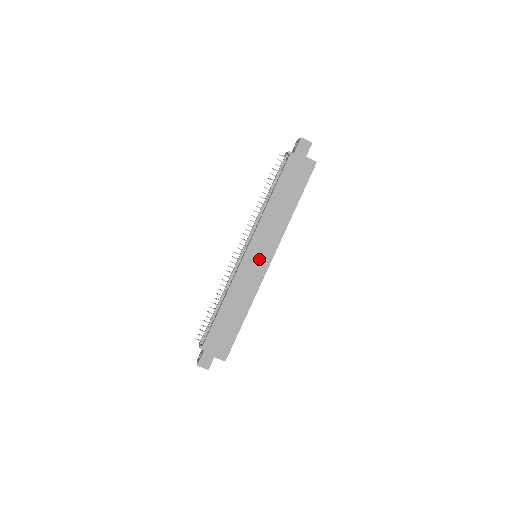
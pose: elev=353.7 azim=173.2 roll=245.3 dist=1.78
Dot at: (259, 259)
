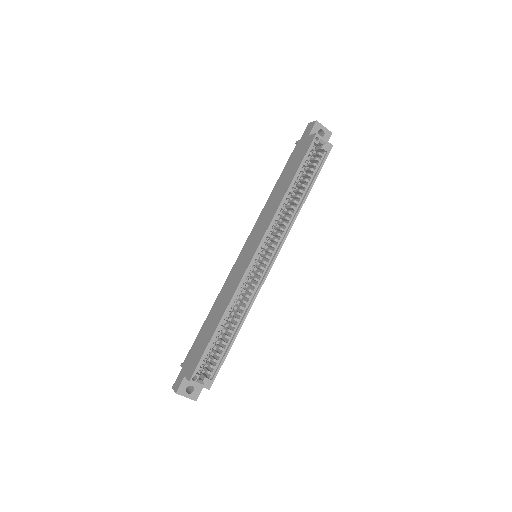
Dot at: (248, 253)
